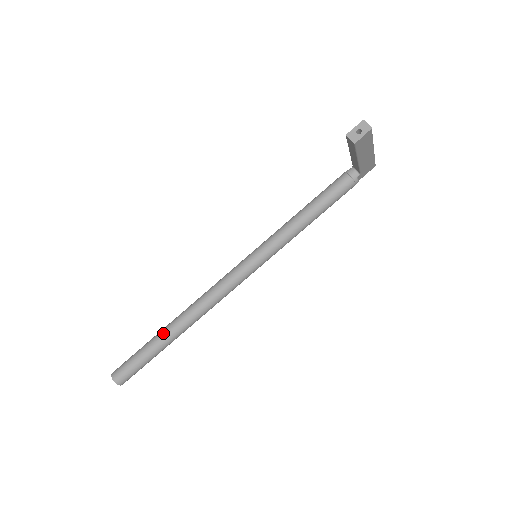
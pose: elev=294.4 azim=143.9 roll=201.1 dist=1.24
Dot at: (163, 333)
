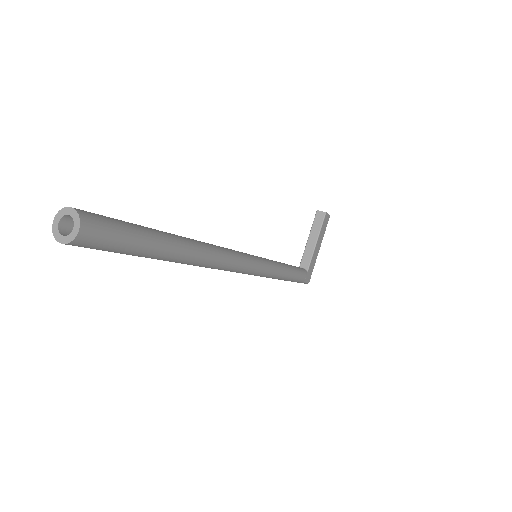
Dot at: (166, 232)
